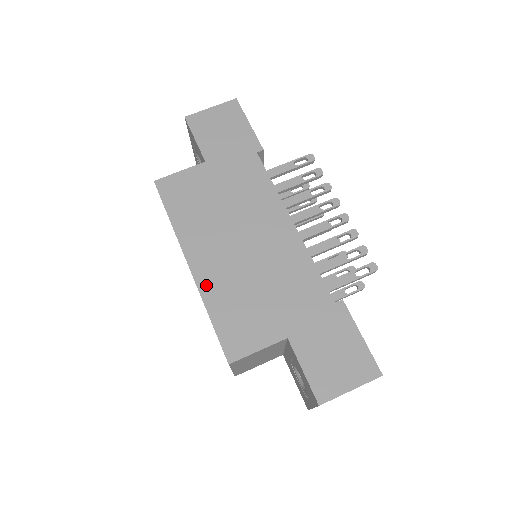
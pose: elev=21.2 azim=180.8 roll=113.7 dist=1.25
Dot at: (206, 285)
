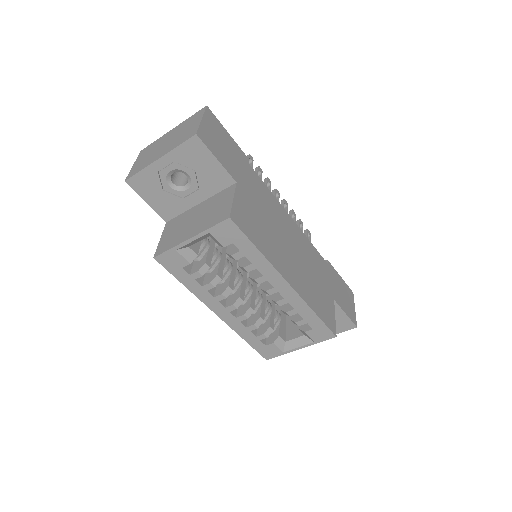
Dot at: (302, 293)
